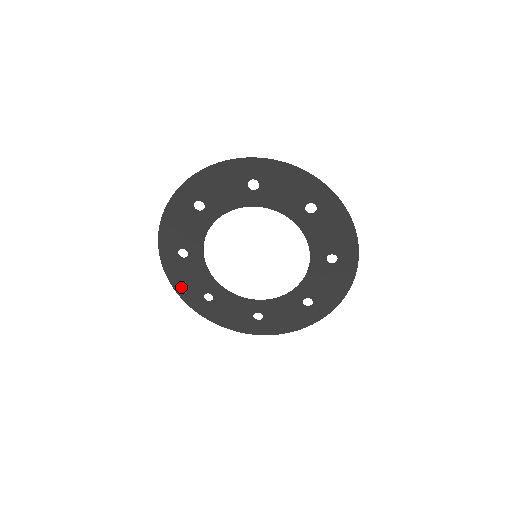
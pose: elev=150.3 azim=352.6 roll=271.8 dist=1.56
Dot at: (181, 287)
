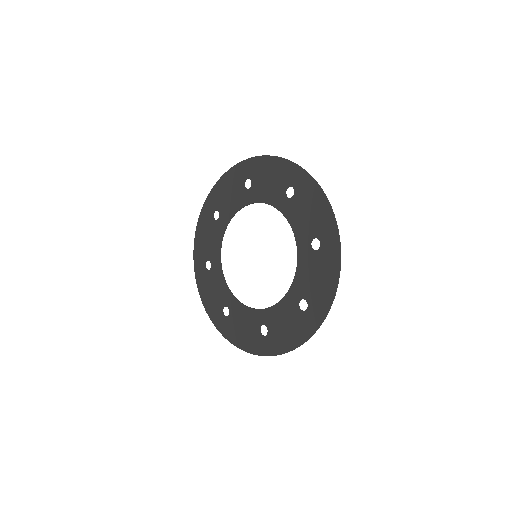
Dot at: (199, 242)
